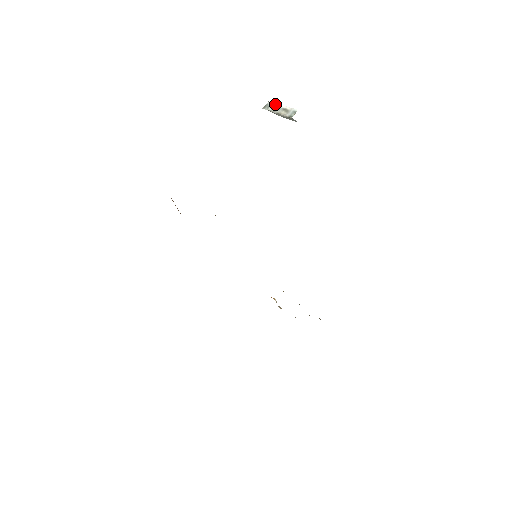
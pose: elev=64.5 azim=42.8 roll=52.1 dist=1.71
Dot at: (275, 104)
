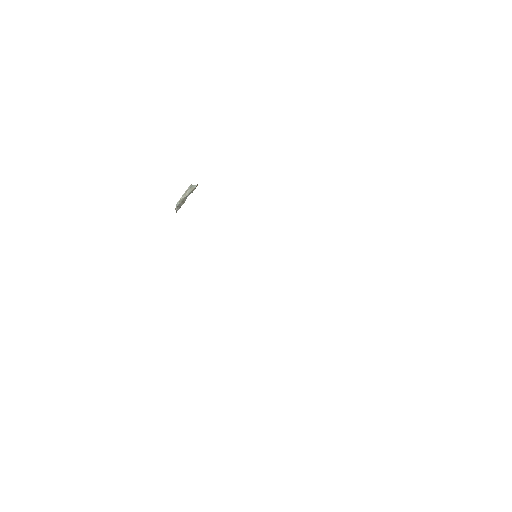
Dot at: occluded
